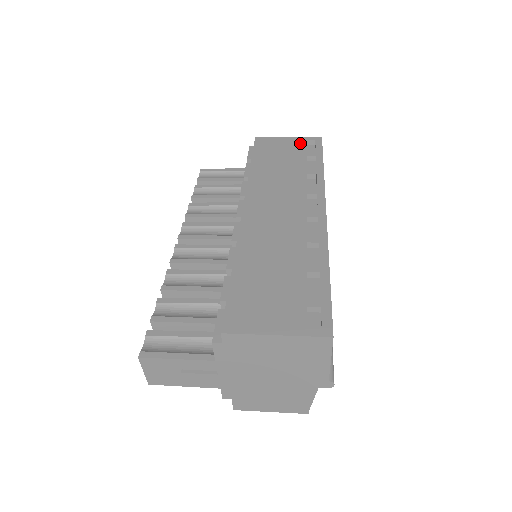
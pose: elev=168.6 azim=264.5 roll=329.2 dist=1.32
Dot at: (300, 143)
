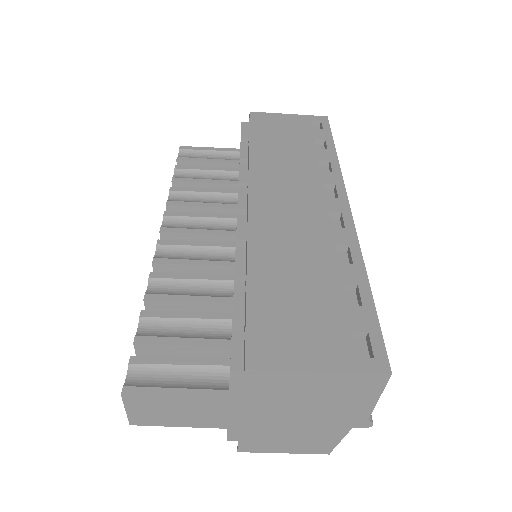
Dot at: (304, 122)
